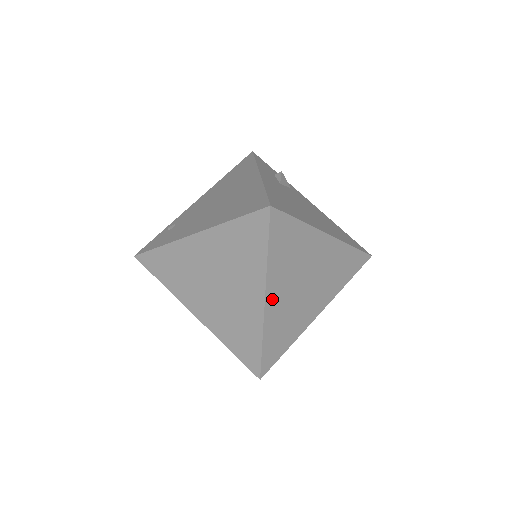
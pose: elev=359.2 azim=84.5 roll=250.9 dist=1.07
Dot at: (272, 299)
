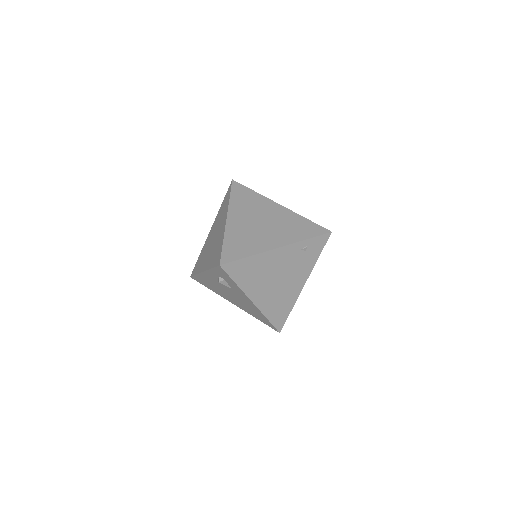
Dot at: (233, 220)
